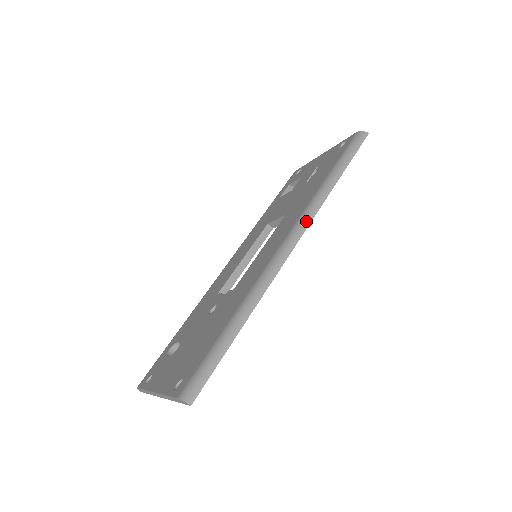
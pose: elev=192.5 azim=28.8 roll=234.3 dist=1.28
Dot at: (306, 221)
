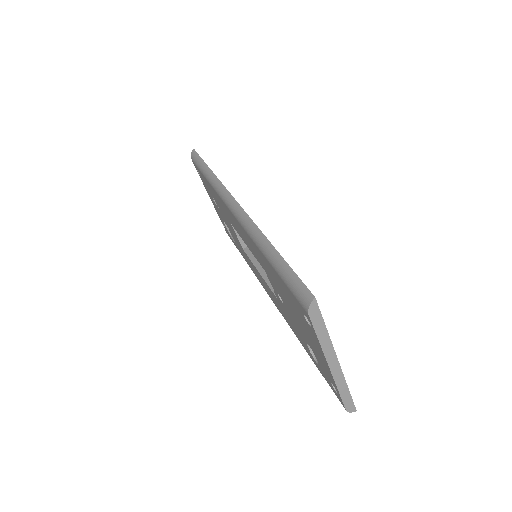
Dot at: (224, 193)
